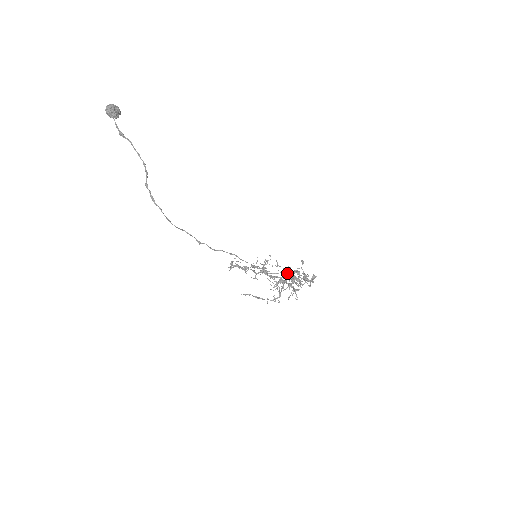
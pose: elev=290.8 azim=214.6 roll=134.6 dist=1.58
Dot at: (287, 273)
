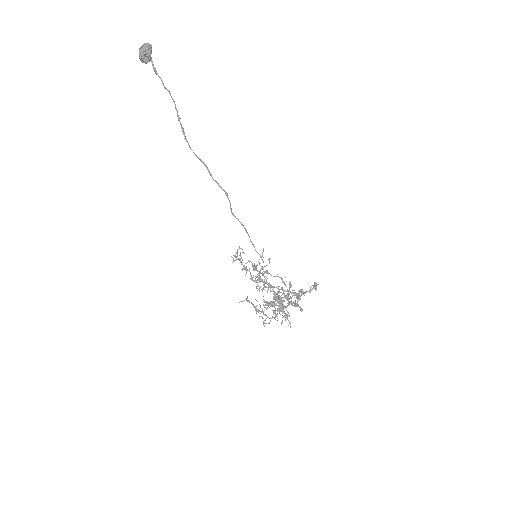
Dot at: (285, 284)
